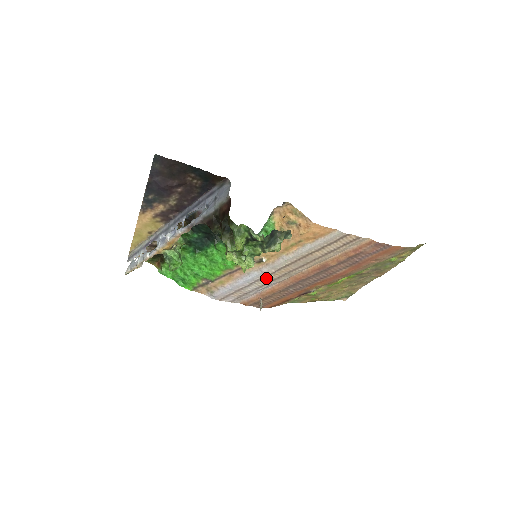
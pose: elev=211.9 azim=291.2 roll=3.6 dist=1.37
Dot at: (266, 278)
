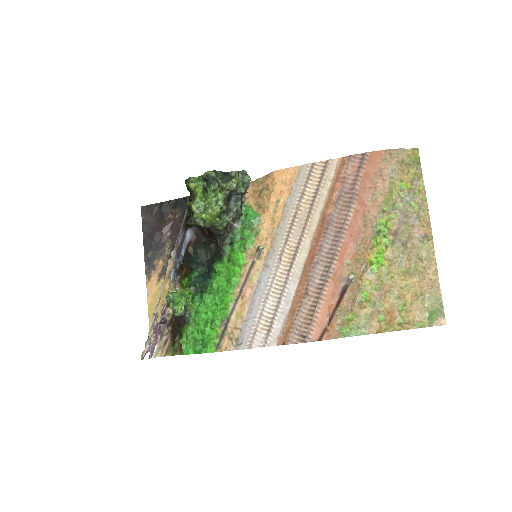
Dot at: (279, 276)
